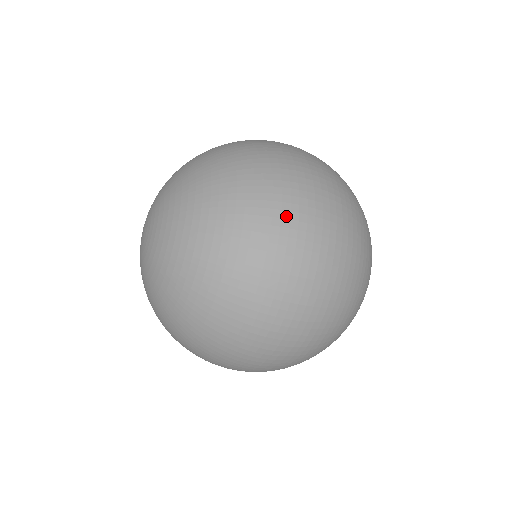
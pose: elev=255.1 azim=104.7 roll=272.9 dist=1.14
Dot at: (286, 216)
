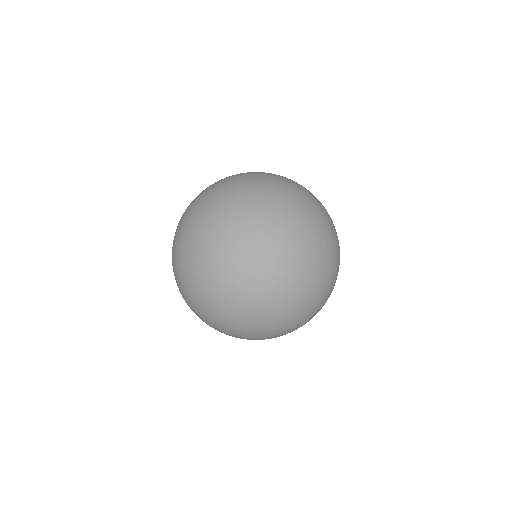
Dot at: (303, 259)
